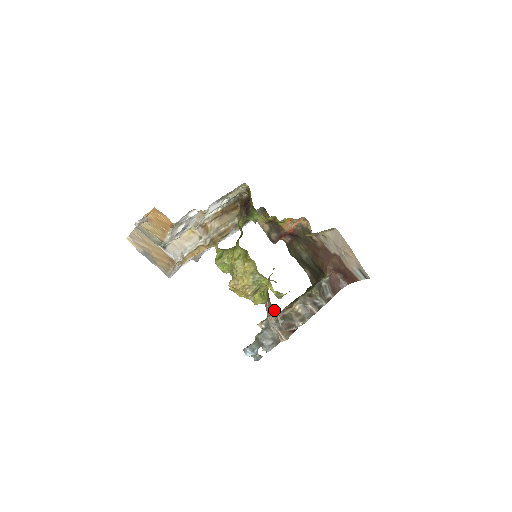
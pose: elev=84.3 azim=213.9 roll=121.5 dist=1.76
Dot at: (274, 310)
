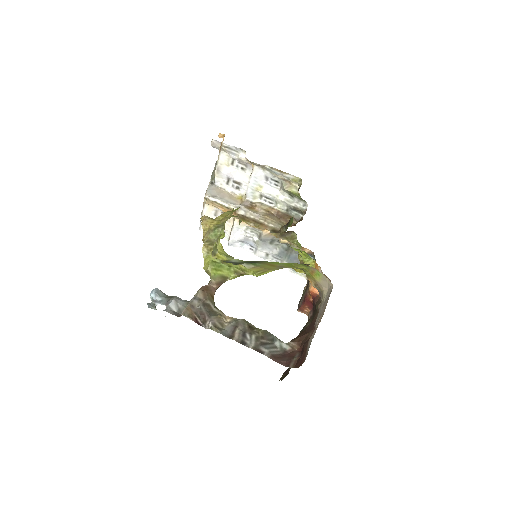
Dot at: (210, 294)
